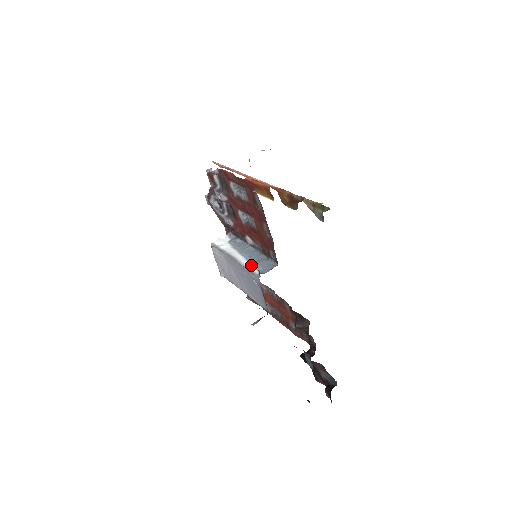
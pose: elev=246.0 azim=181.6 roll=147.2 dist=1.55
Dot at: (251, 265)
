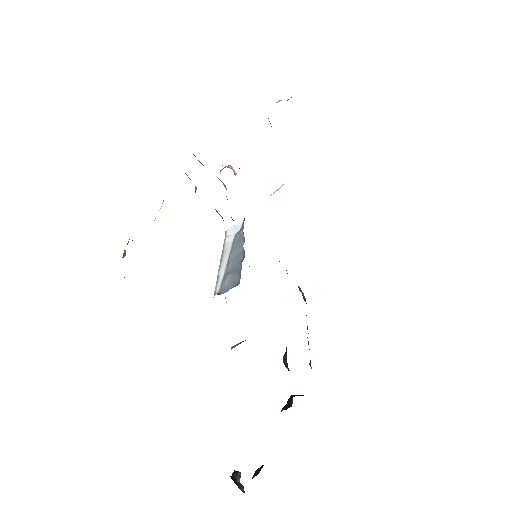
Dot at: (222, 277)
